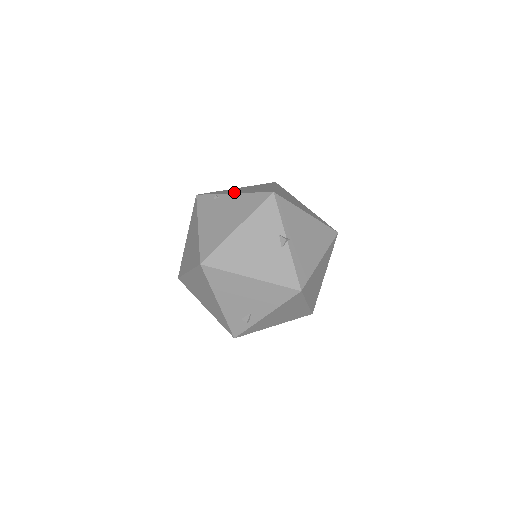
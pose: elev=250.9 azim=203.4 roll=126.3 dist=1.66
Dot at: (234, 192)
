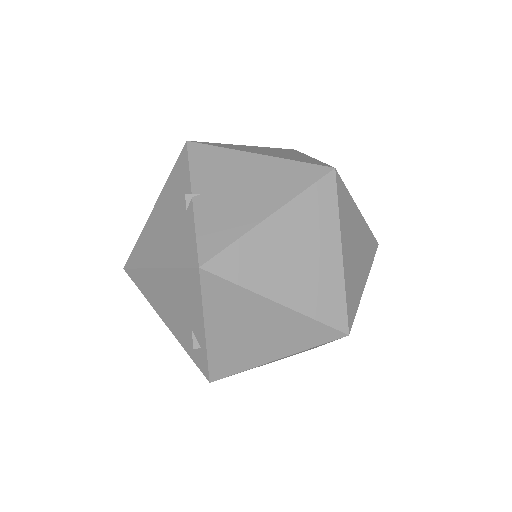
Dot at: occluded
